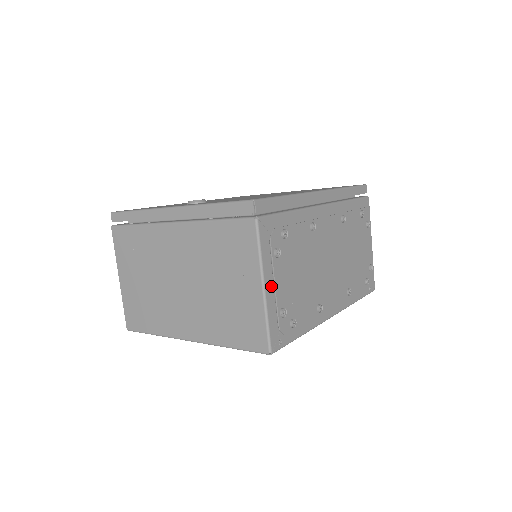
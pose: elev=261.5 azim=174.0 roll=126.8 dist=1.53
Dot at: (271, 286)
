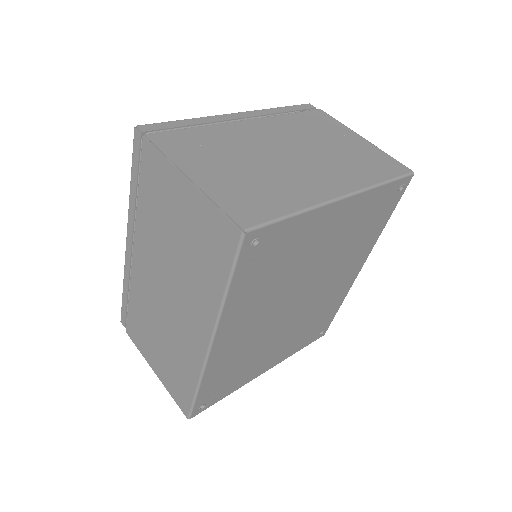
Dot at: occluded
